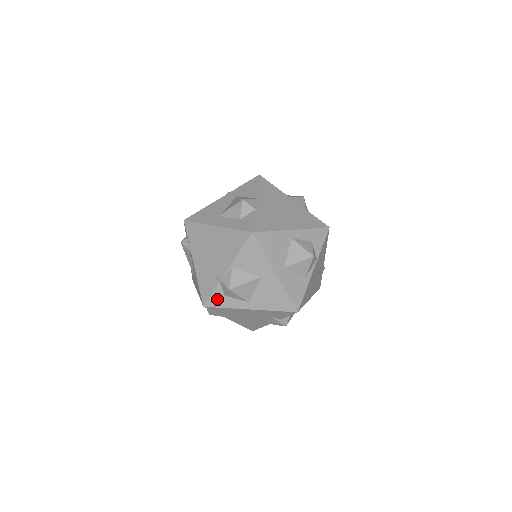
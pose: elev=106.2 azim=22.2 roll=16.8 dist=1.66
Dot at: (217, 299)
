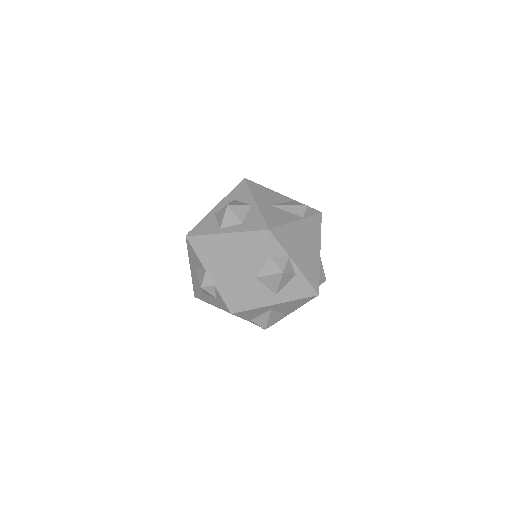
Dot at: occluded
